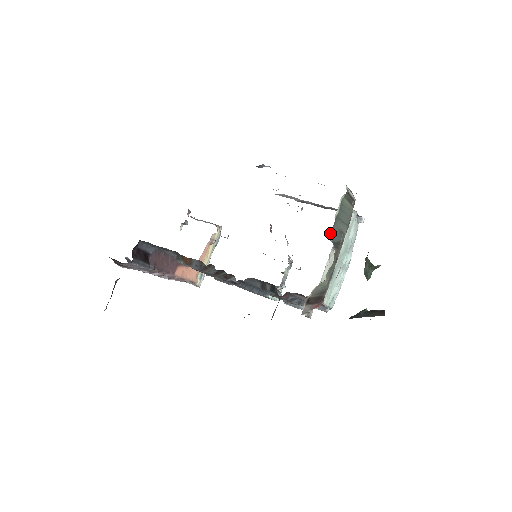
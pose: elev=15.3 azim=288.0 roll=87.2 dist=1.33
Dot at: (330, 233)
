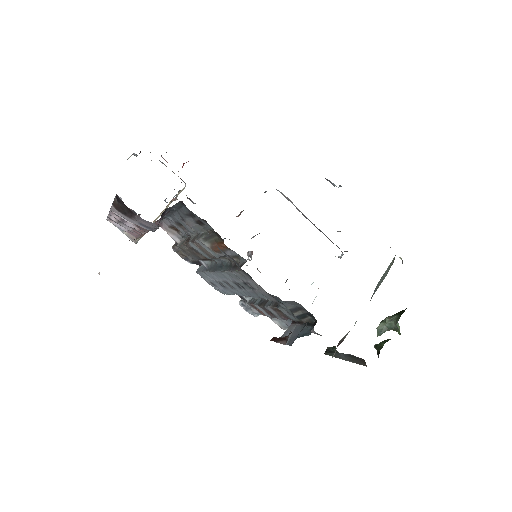
Dot at: occluded
